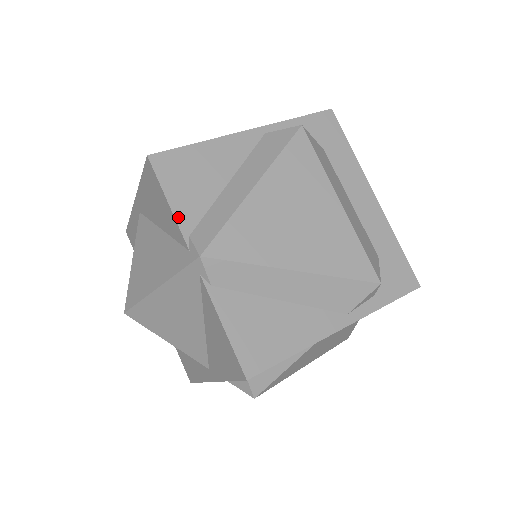
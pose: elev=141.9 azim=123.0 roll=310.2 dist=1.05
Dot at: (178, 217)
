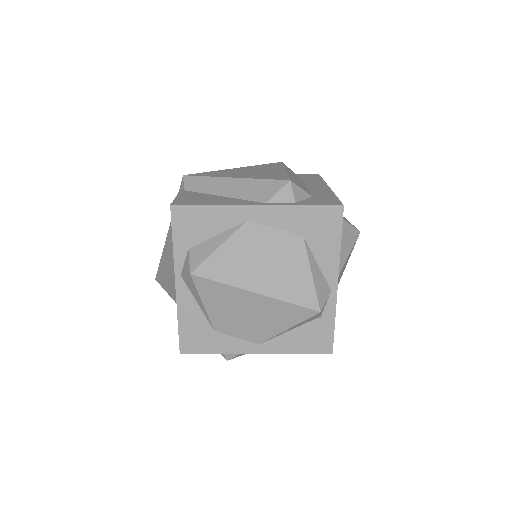
Dot at: occluded
